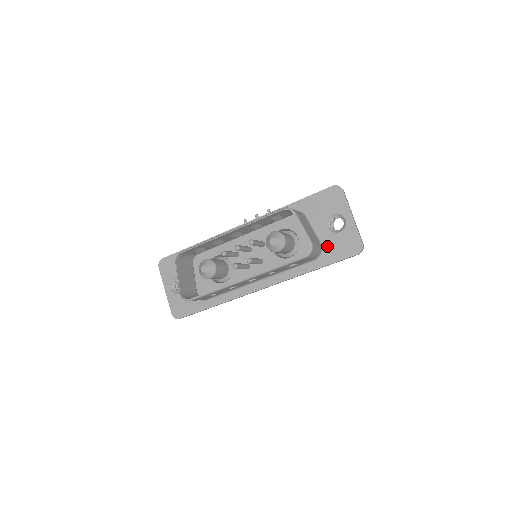
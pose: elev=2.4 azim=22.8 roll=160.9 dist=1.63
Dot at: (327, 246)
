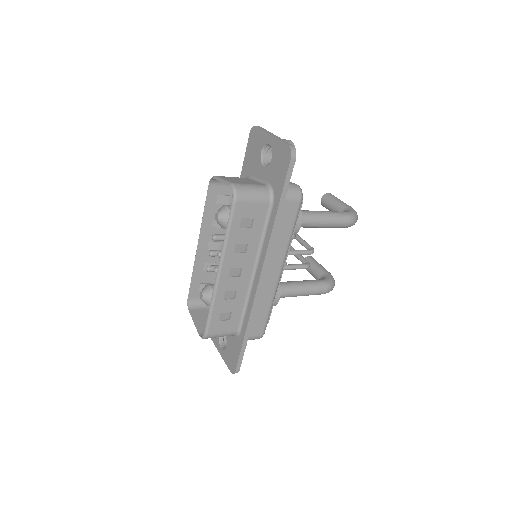
Dot at: (272, 181)
